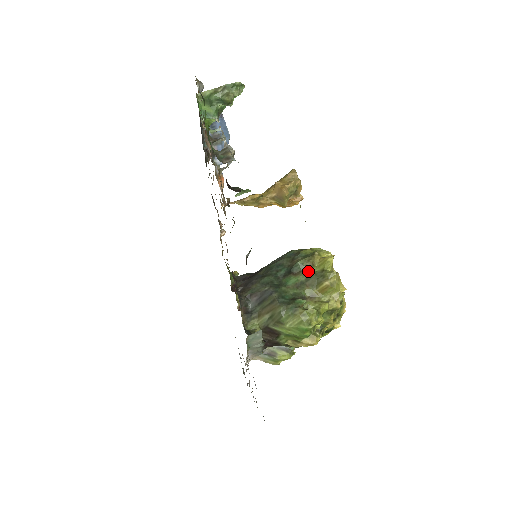
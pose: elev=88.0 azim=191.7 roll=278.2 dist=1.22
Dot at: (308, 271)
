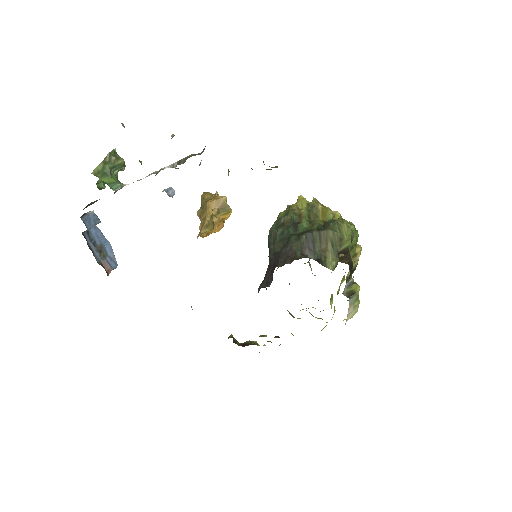
Dot at: (302, 213)
